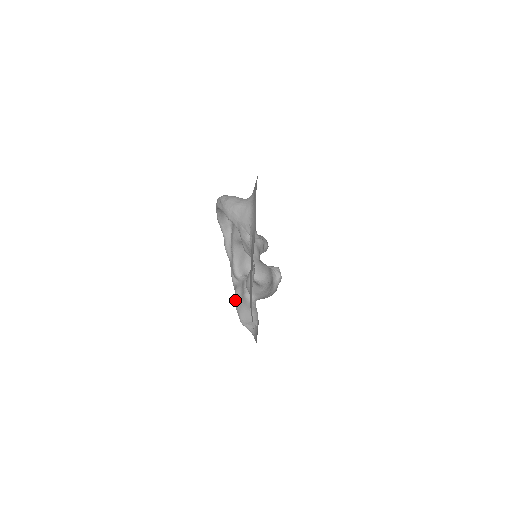
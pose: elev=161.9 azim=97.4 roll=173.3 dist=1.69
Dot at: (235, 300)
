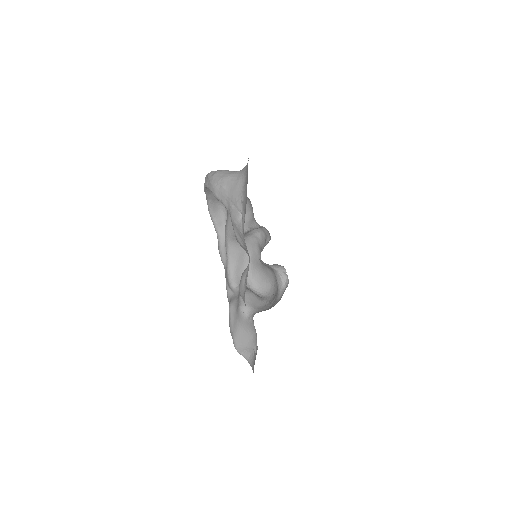
Dot at: occluded
